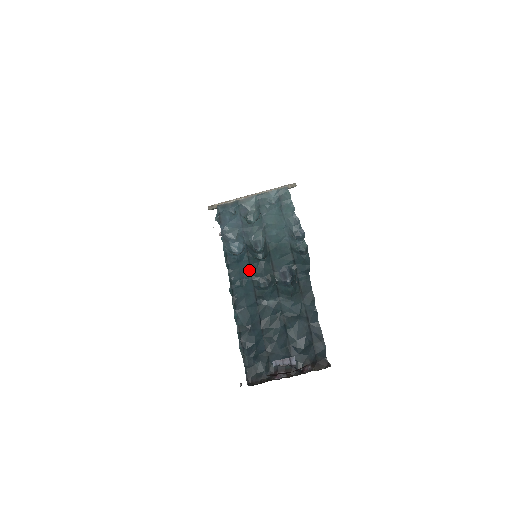
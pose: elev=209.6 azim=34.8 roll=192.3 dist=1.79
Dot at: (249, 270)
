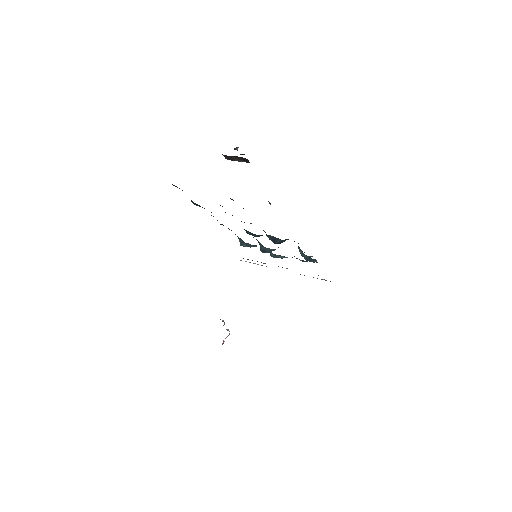
Dot at: occluded
